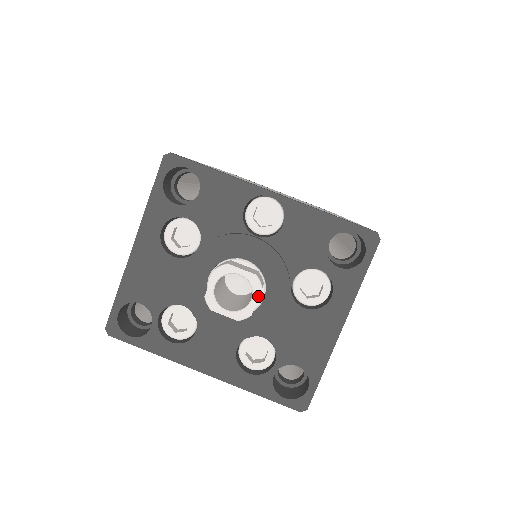
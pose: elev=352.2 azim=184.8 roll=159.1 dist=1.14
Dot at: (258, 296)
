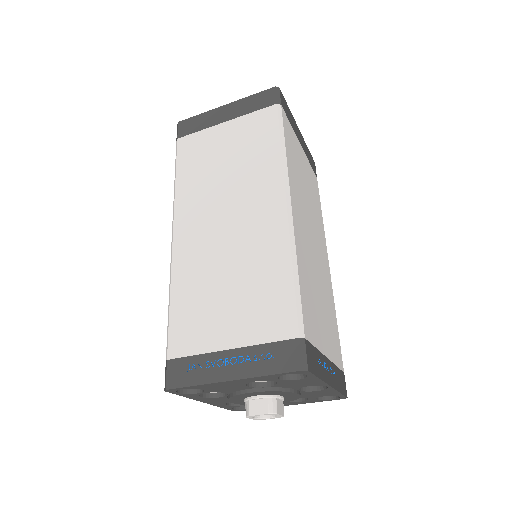
Dot at: occluded
